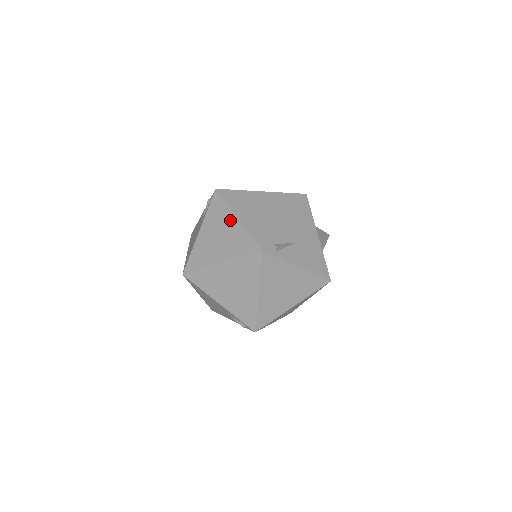
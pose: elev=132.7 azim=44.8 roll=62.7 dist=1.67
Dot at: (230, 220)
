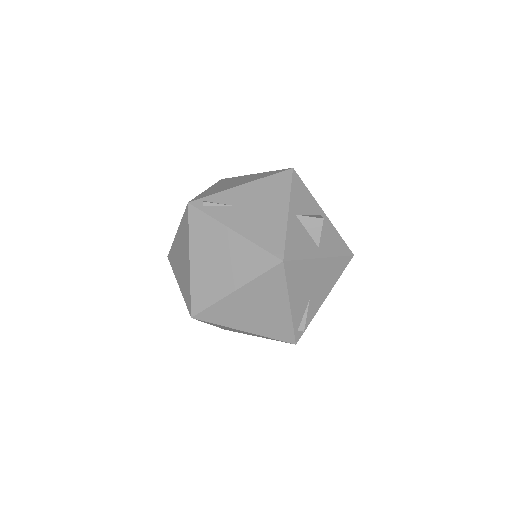
Dot at: occluded
